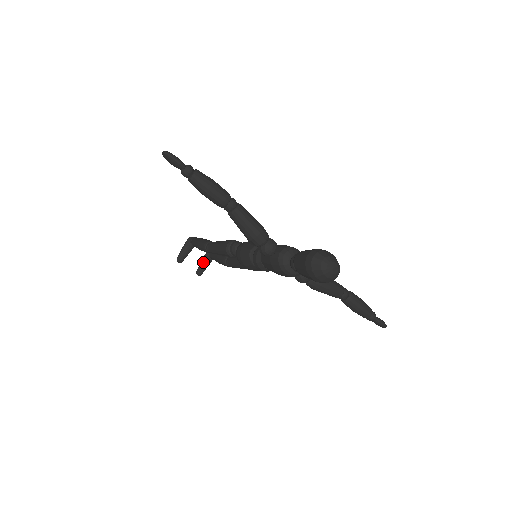
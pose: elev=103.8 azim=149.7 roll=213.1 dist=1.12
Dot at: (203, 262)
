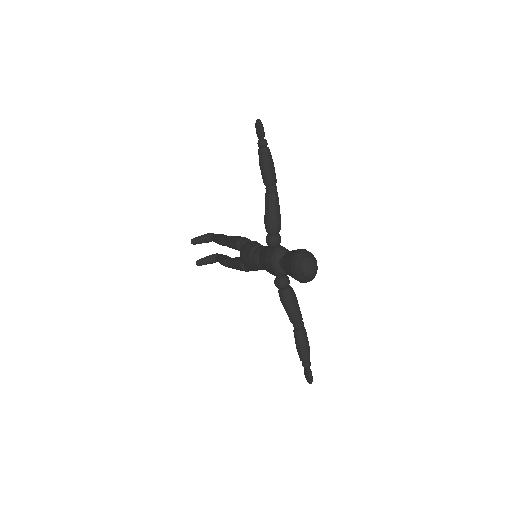
Dot at: (208, 258)
